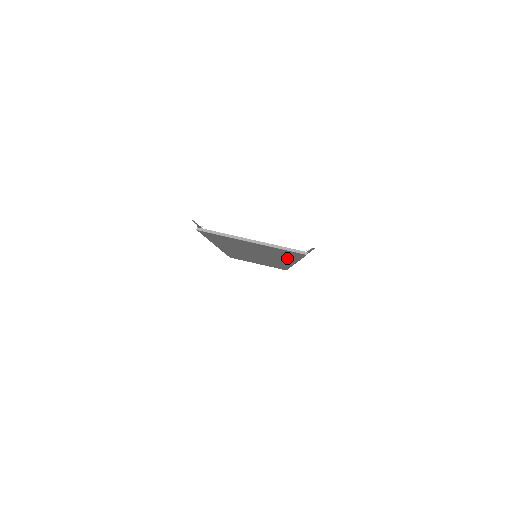
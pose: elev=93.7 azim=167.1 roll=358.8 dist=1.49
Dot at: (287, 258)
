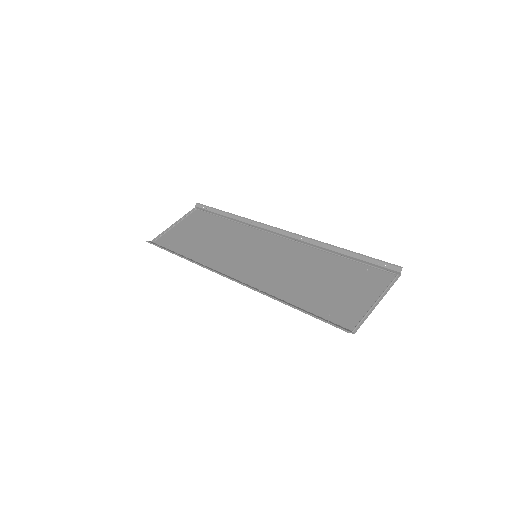
Dot at: (328, 260)
